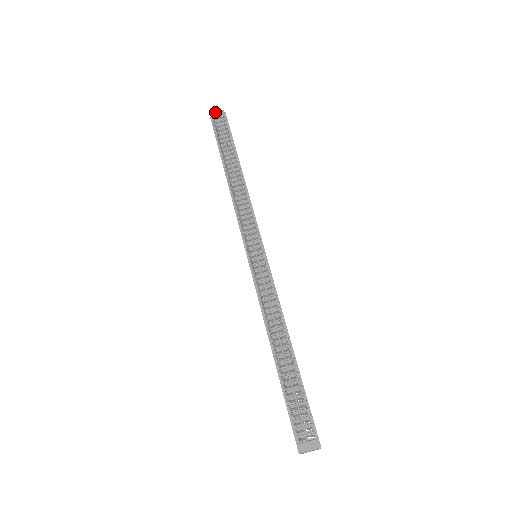
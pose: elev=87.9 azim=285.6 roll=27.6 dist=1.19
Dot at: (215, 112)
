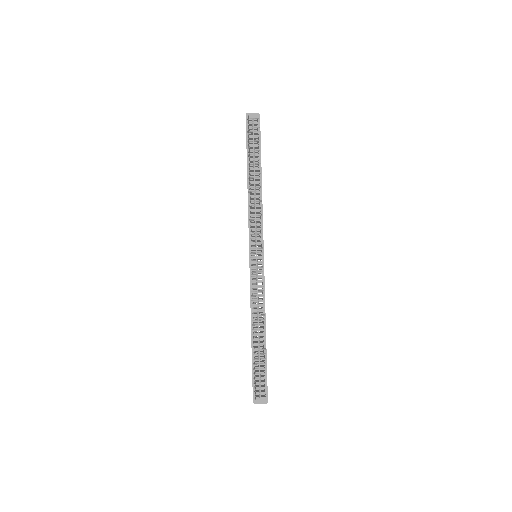
Dot at: (251, 113)
